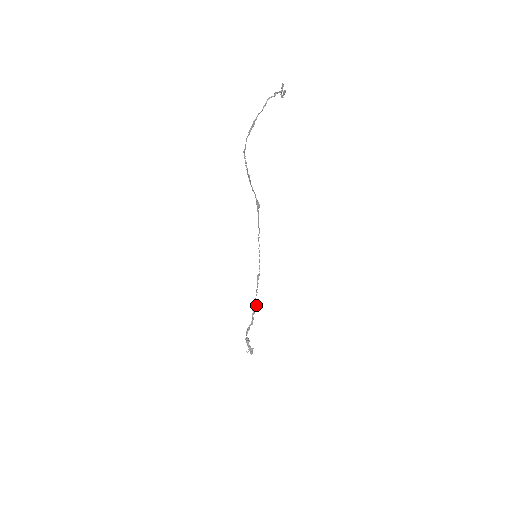
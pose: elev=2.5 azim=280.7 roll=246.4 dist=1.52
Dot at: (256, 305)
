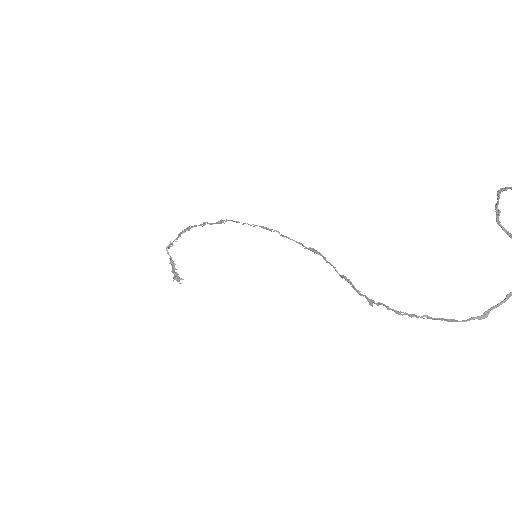
Dot at: (192, 226)
